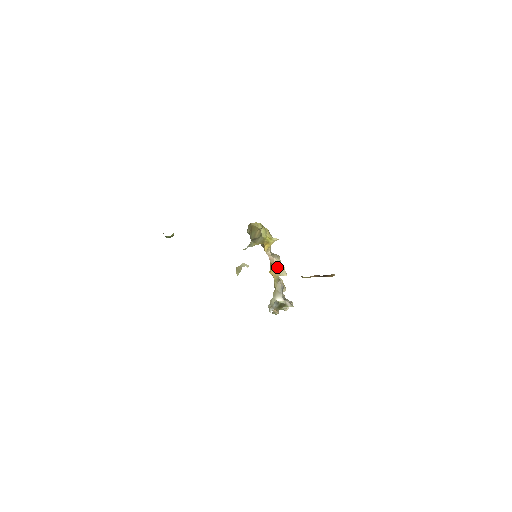
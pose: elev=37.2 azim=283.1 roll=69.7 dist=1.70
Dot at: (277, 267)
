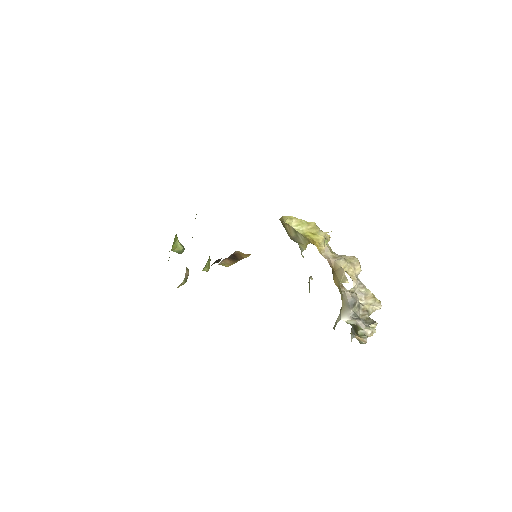
Dot at: (337, 272)
